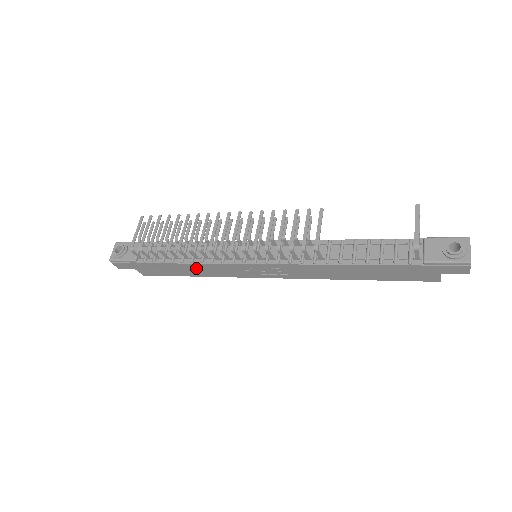
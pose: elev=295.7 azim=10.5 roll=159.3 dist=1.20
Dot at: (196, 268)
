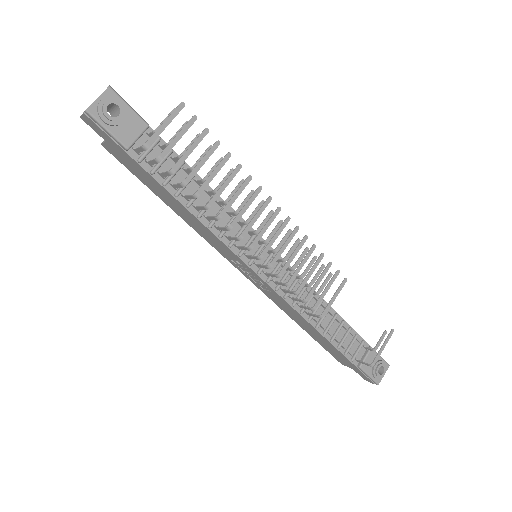
Dot at: (191, 217)
